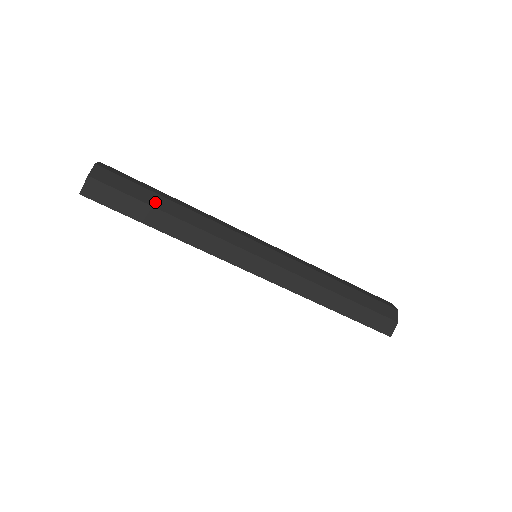
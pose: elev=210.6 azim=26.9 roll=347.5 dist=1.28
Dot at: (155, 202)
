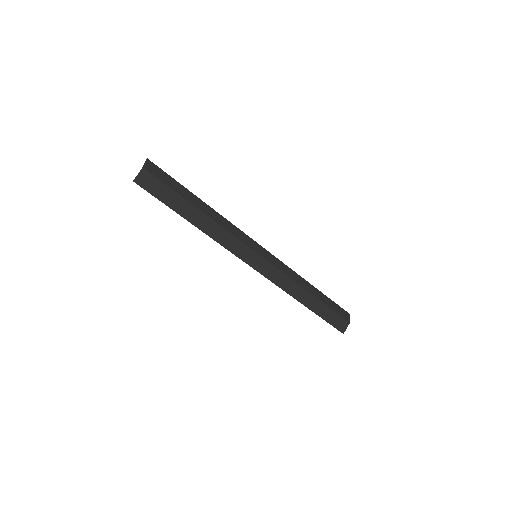
Dot at: (190, 199)
